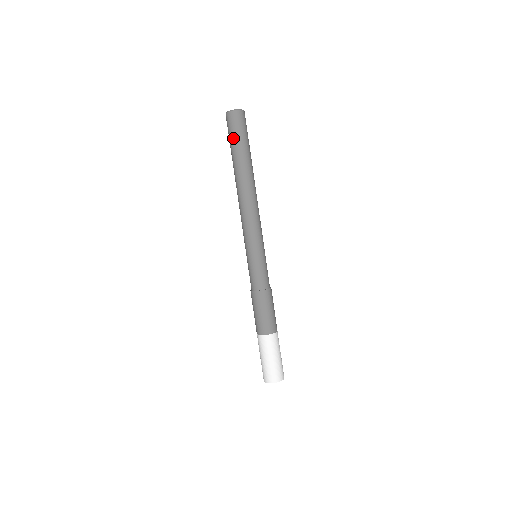
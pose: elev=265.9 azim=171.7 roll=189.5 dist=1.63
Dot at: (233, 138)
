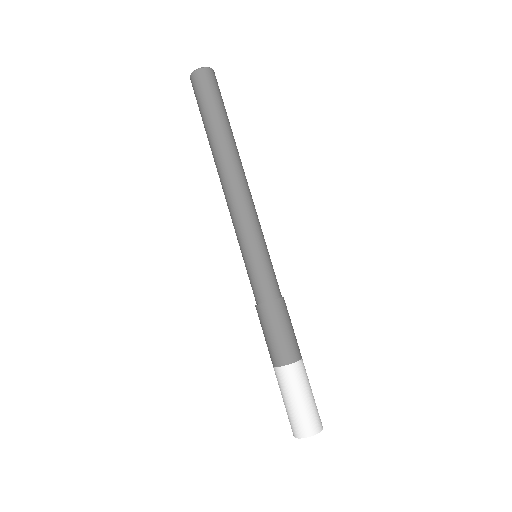
Dot at: (201, 105)
